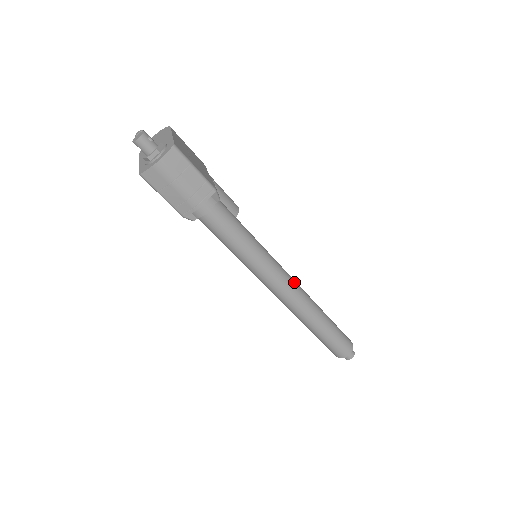
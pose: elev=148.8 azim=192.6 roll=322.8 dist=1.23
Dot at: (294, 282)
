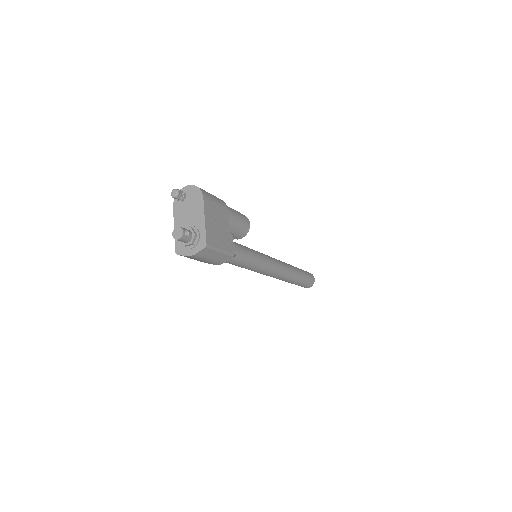
Dot at: (281, 269)
